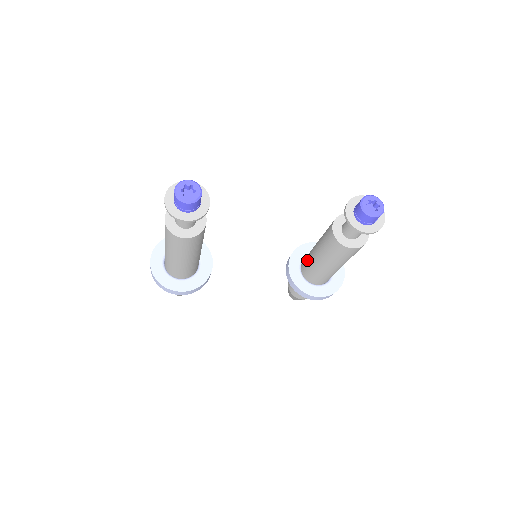
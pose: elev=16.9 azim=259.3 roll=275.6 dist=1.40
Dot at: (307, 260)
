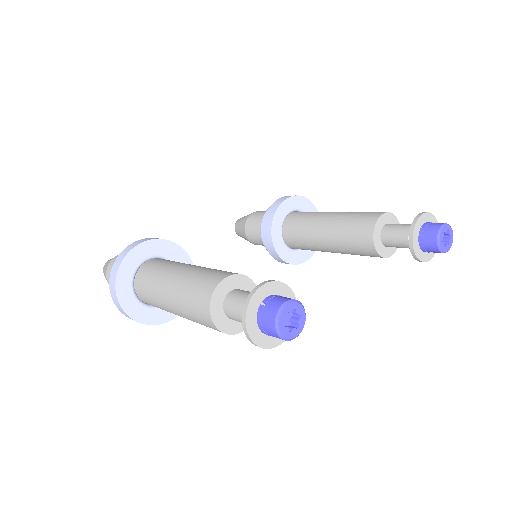
Dot at: (300, 236)
